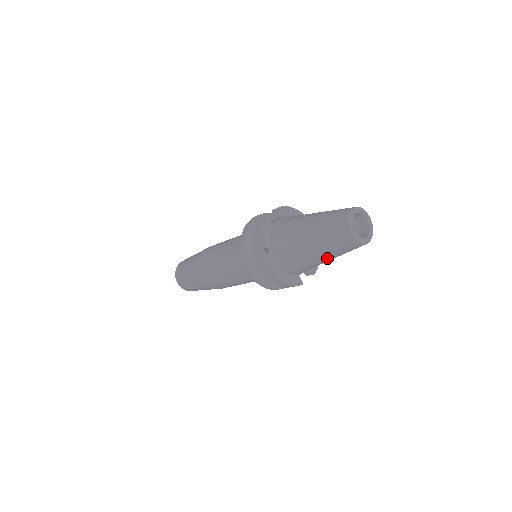
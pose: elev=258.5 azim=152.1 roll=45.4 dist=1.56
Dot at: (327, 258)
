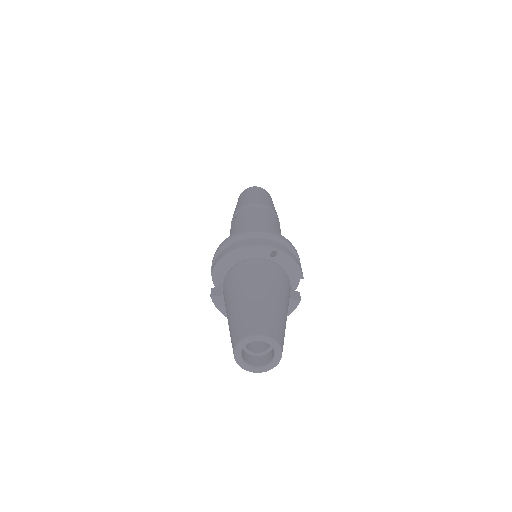
Dot at: occluded
